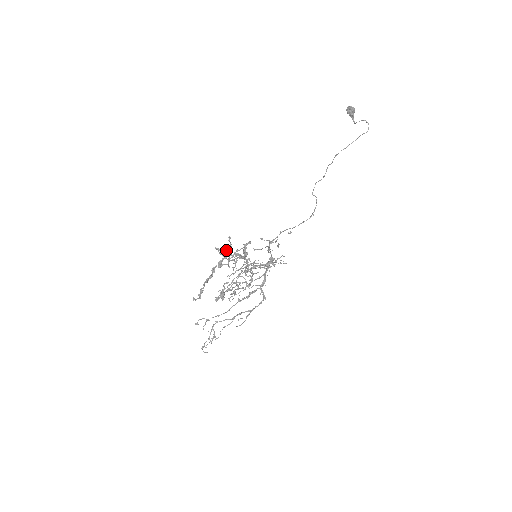
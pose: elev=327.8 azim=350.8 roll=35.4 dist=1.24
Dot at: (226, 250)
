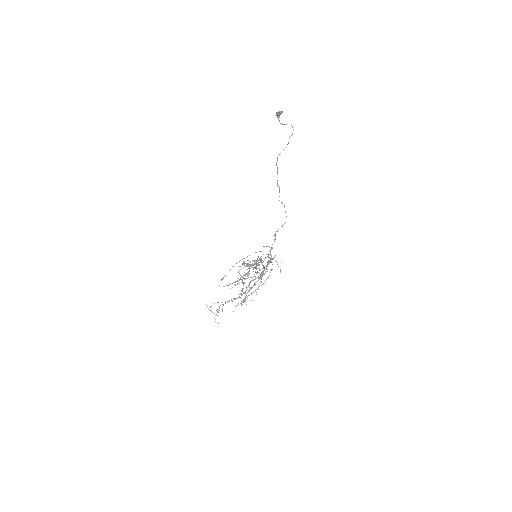
Dot at: (253, 264)
